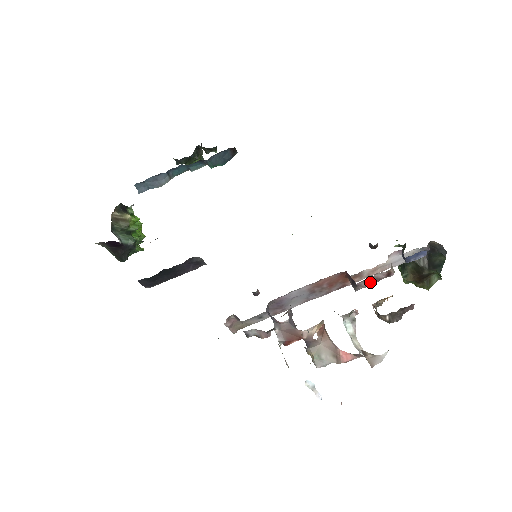
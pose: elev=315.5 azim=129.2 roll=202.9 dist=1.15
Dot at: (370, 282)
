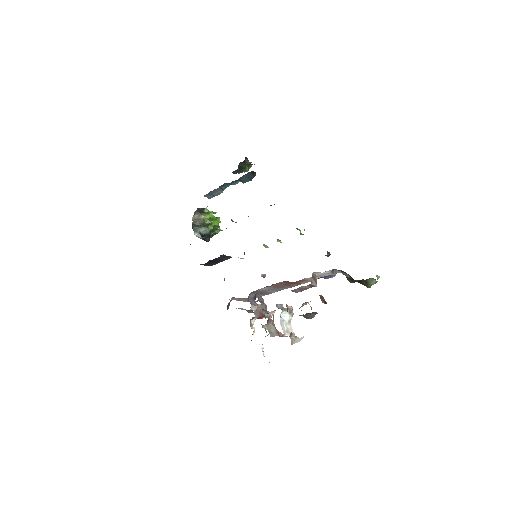
Dot at: (301, 290)
